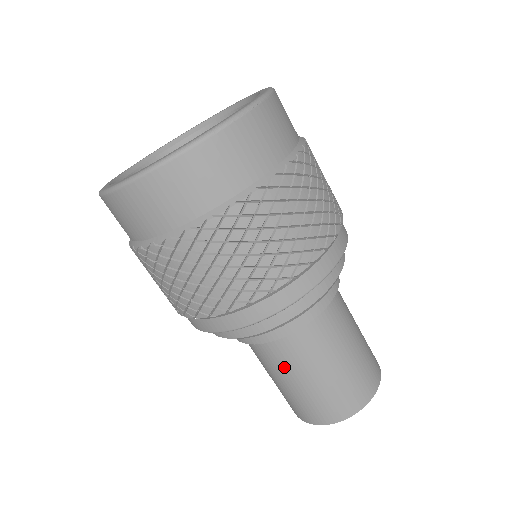
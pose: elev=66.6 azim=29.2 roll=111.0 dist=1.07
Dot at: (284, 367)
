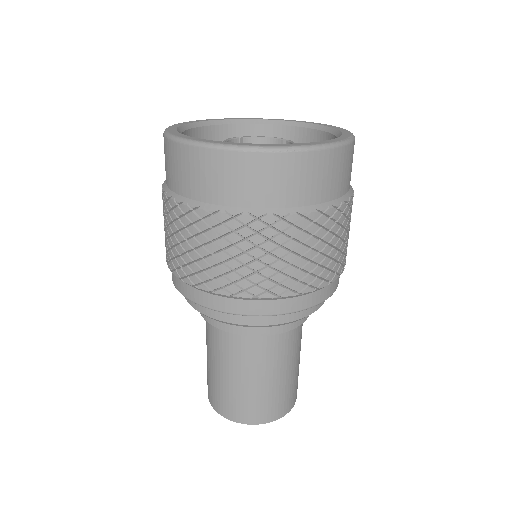
Dot at: (211, 347)
